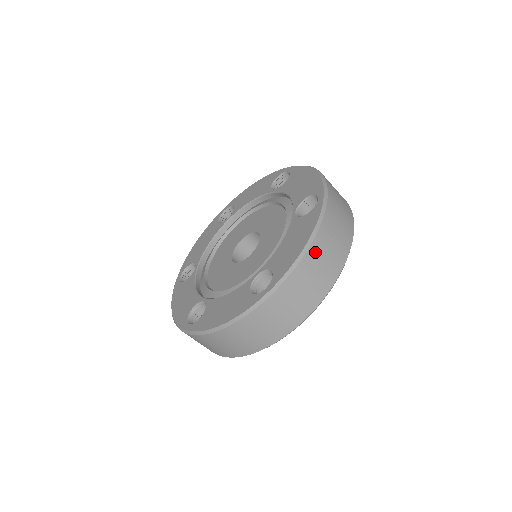
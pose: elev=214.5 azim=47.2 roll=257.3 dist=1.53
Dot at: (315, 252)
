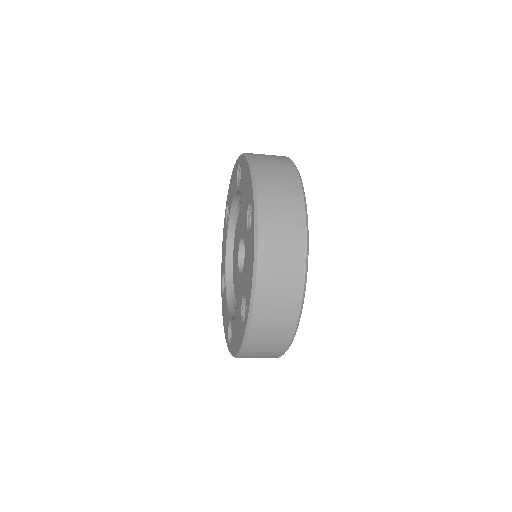
Dot at: (265, 271)
